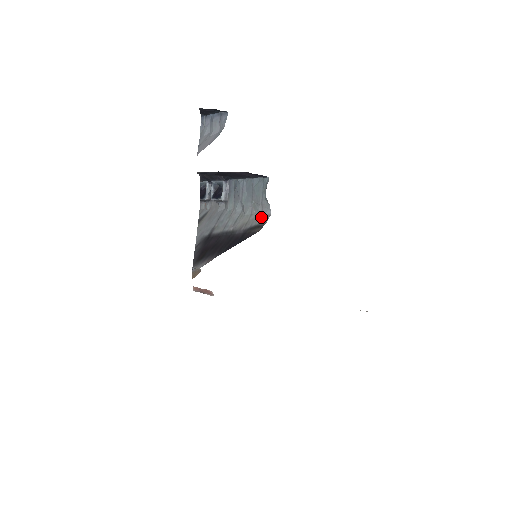
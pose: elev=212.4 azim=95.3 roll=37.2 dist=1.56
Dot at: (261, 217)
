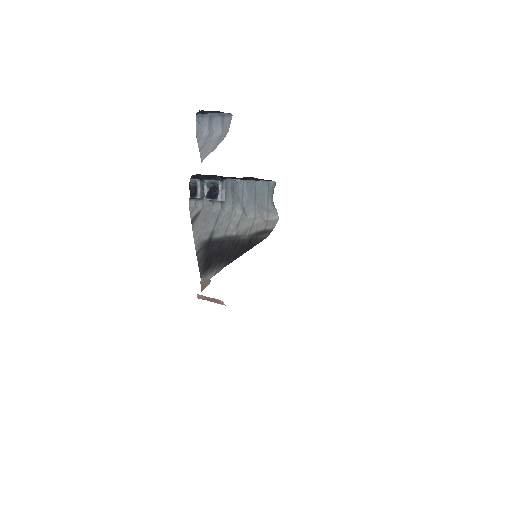
Dot at: (267, 222)
